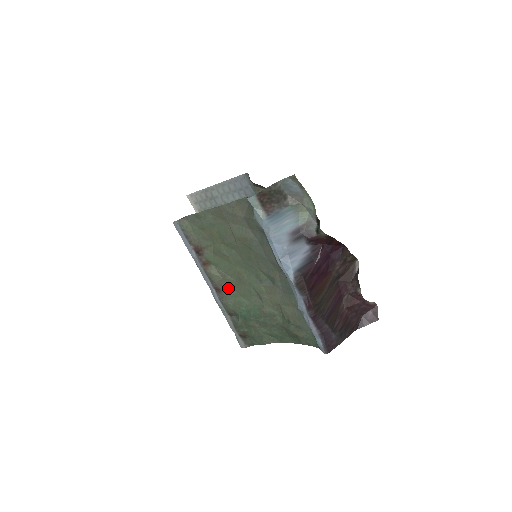
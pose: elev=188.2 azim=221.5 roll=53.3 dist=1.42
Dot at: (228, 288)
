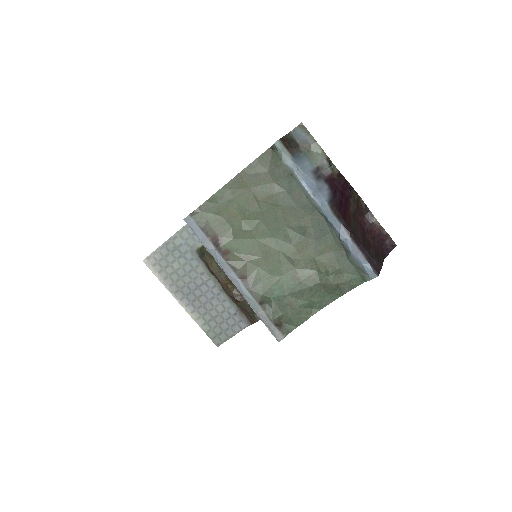
Dot at: (254, 271)
